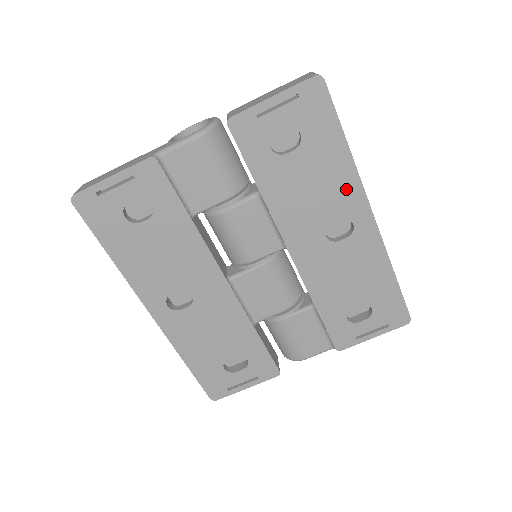
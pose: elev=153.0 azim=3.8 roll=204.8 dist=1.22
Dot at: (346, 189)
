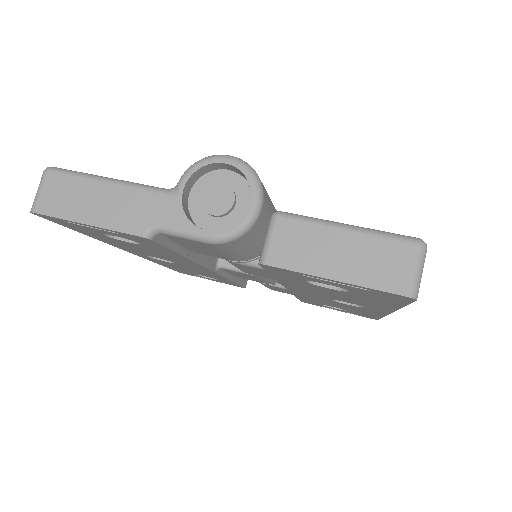
Dot at: (375, 306)
